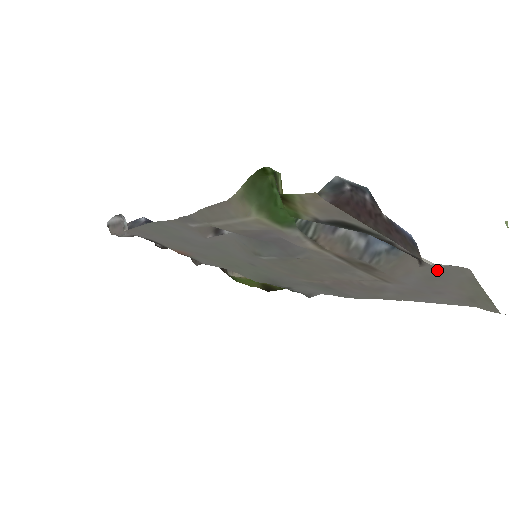
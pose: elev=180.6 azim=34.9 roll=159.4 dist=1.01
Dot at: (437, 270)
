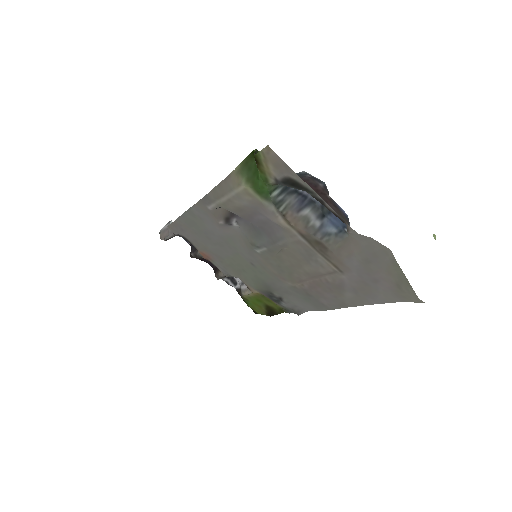
Dot at: (369, 251)
